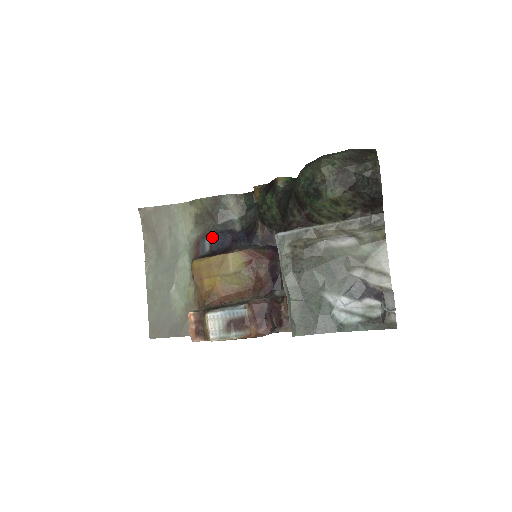
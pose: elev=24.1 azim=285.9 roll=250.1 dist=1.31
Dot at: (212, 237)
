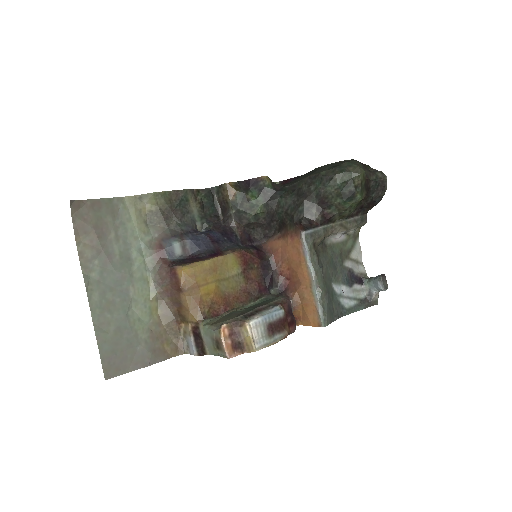
Dot at: (182, 238)
